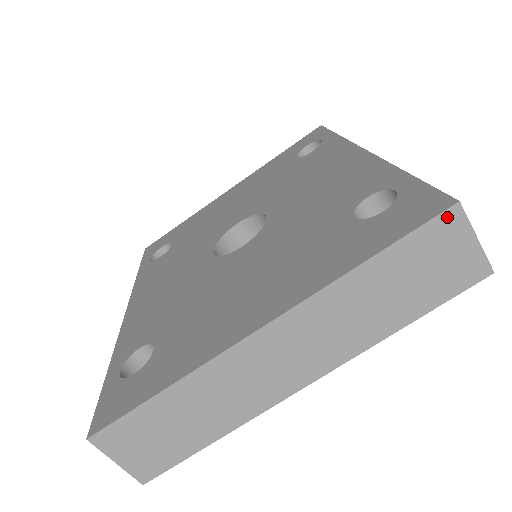
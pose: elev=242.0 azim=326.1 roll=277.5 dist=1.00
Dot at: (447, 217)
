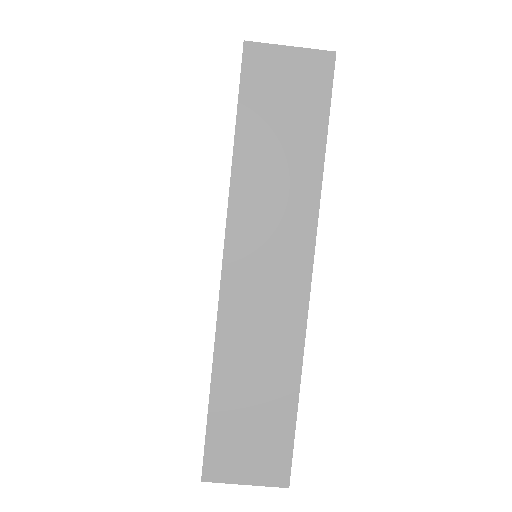
Dot at: (249, 58)
